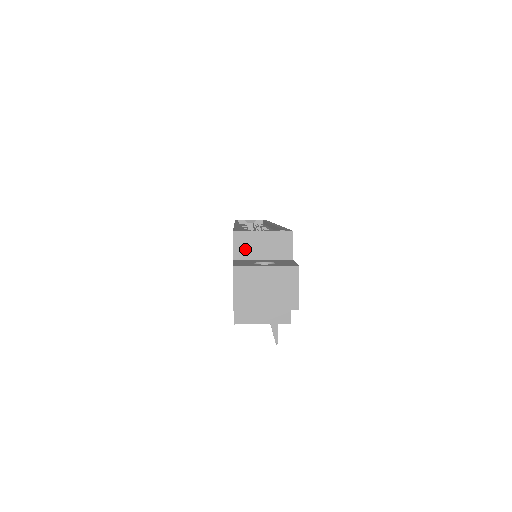
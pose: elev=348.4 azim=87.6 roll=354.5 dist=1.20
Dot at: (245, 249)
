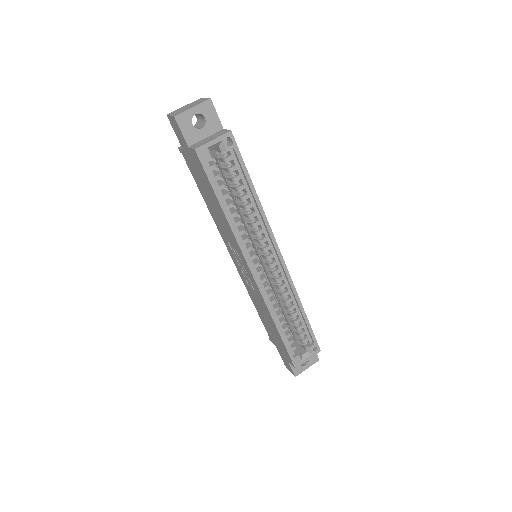
Dot at: occluded
